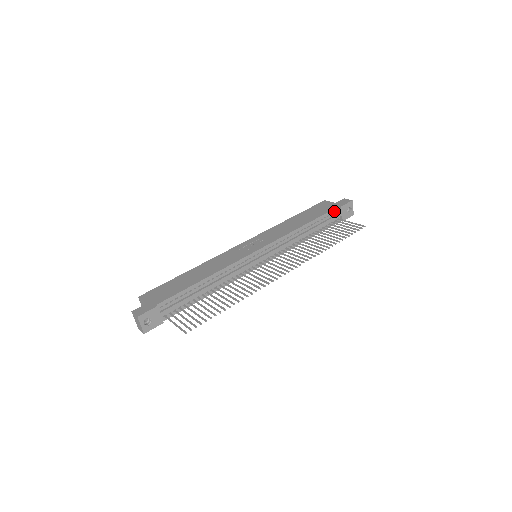
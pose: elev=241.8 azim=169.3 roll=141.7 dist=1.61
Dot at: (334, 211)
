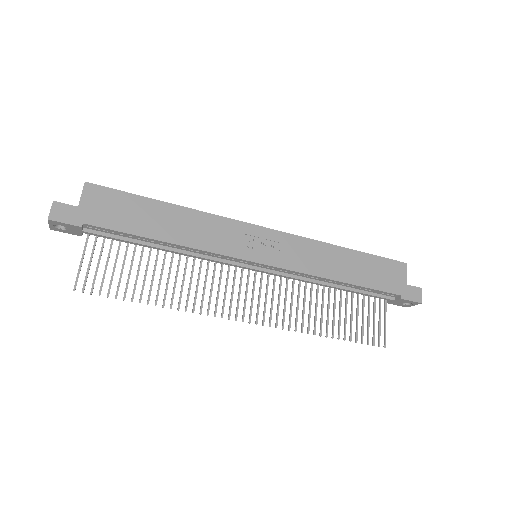
Dot at: (390, 294)
